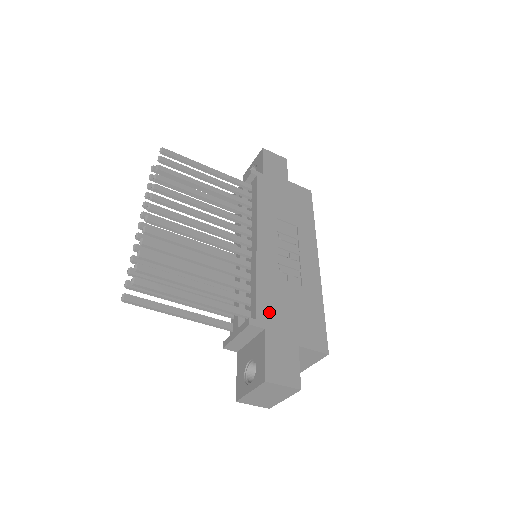
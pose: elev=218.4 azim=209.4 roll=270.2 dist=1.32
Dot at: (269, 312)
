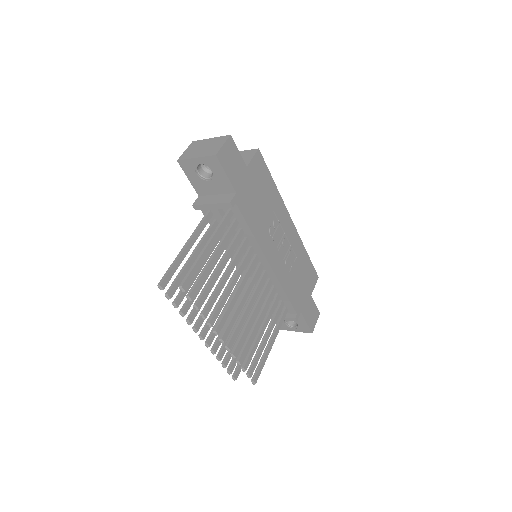
Dot at: (297, 301)
